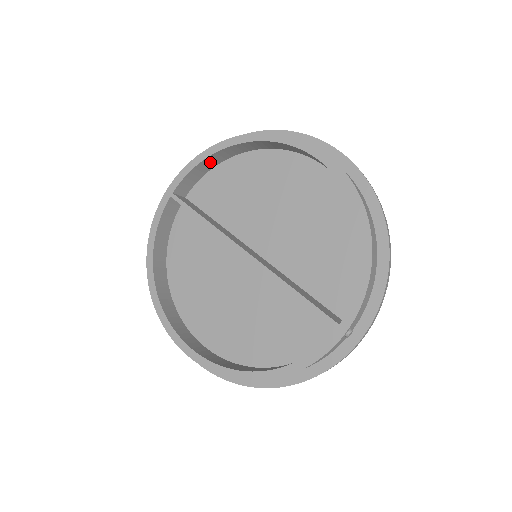
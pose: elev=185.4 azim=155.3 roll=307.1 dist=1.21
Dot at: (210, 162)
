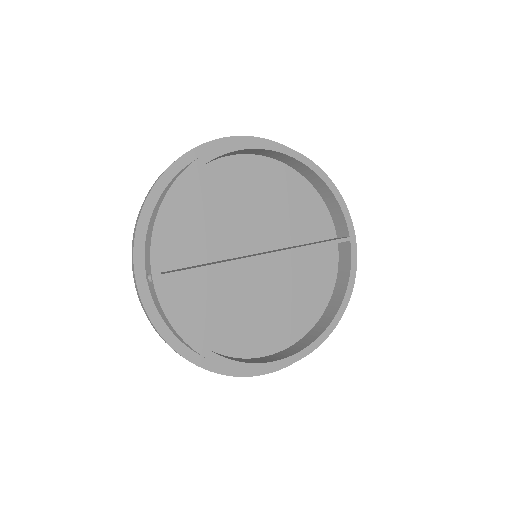
Dot at: occluded
